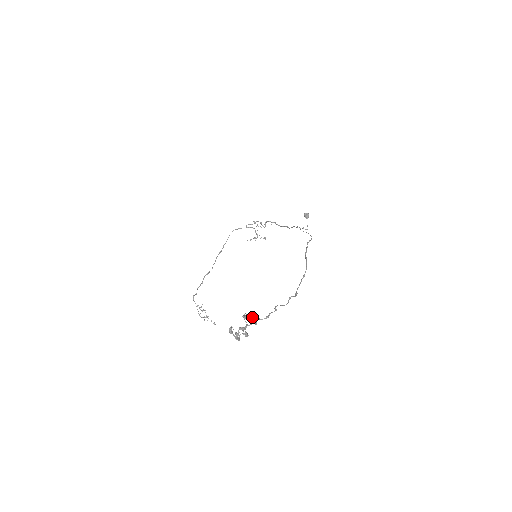
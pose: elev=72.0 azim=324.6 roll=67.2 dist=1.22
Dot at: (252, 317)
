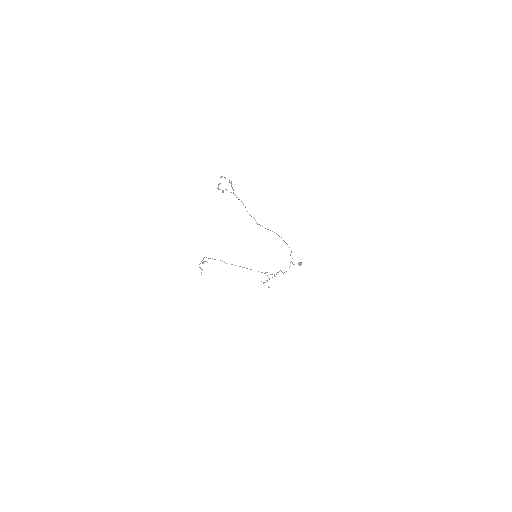
Dot at: (232, 187)
